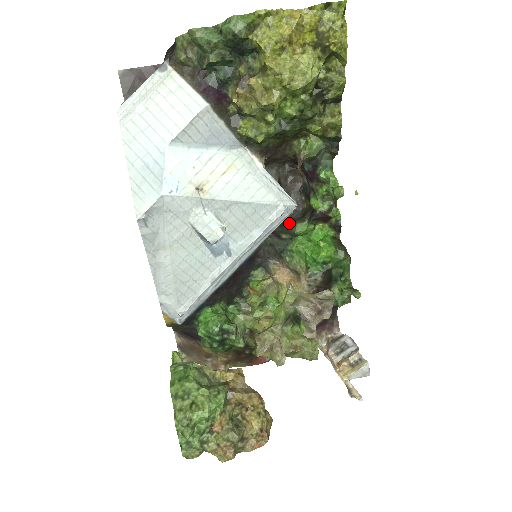
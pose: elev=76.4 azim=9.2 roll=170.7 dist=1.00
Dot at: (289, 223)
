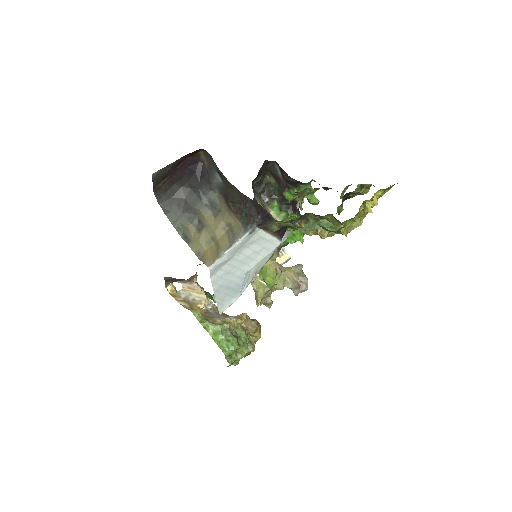
Dot at: occluded
